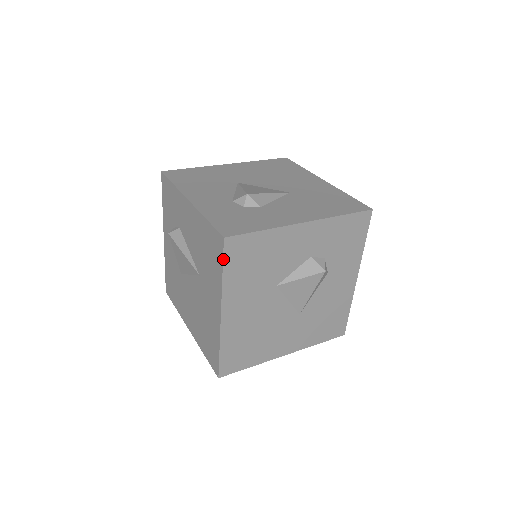
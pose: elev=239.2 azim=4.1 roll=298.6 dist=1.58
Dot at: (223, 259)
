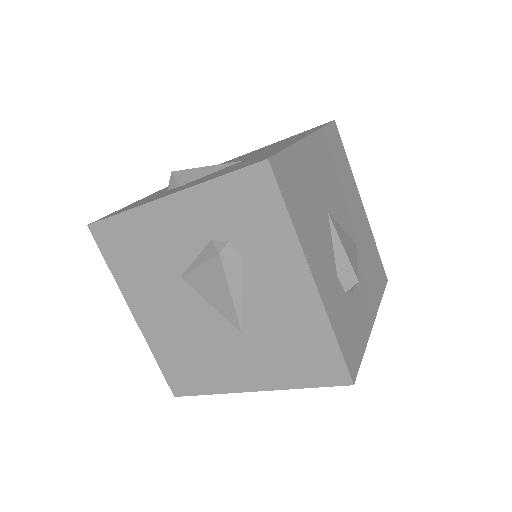
Dot at: (326, 386)
